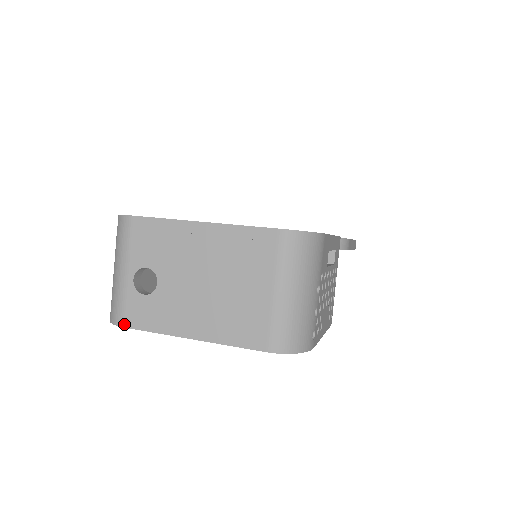
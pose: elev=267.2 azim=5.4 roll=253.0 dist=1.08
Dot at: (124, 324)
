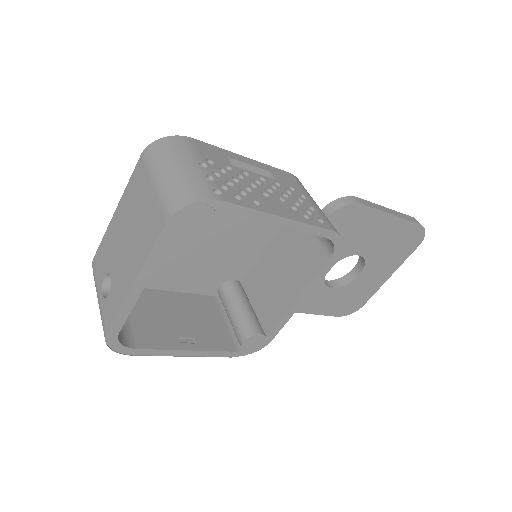
Dot at: (106, 331)
